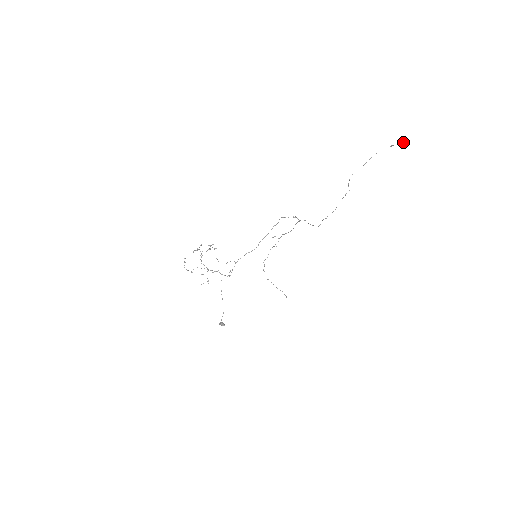
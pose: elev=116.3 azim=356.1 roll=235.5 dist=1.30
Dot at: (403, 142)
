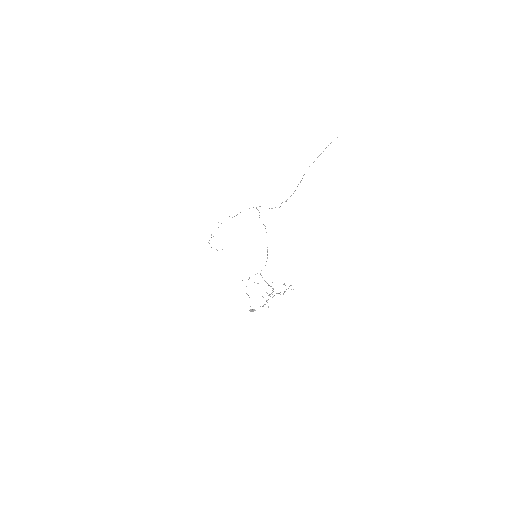
Dot at: (337, 137)
